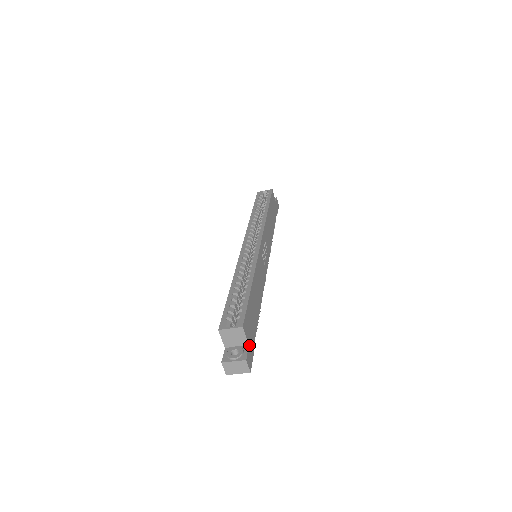
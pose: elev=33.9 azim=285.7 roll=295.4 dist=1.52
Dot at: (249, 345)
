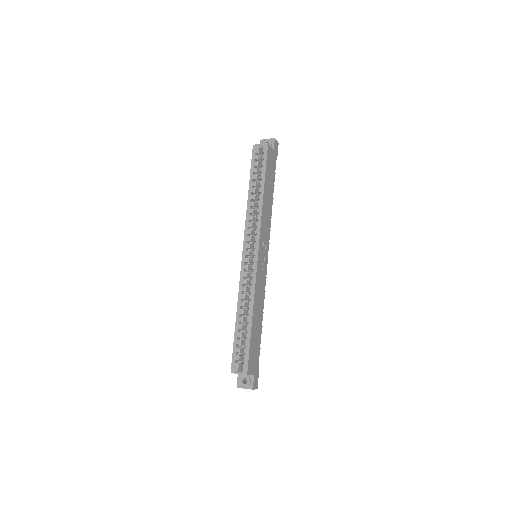
Dot at: (254, 374)
